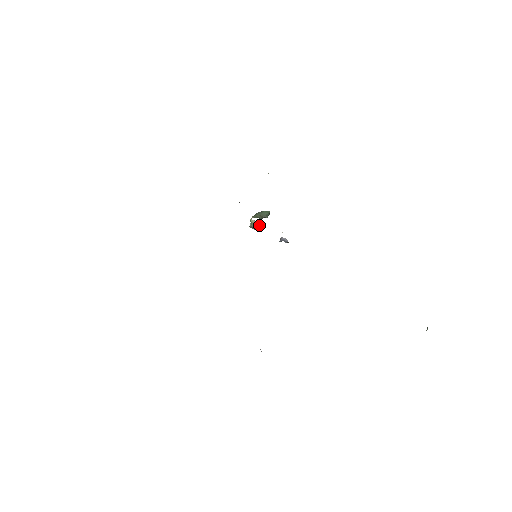
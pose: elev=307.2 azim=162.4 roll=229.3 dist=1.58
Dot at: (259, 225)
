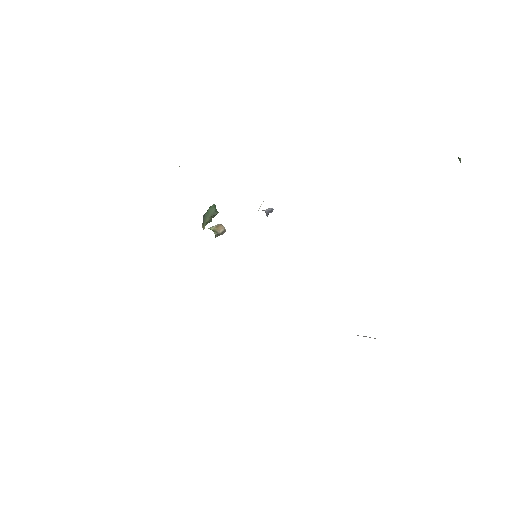
Dot at: (222, 226)
